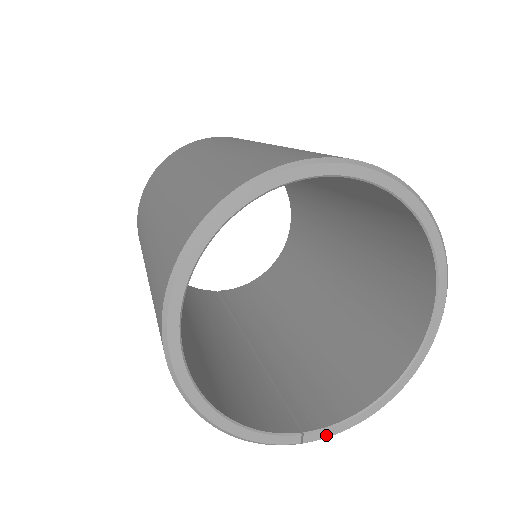
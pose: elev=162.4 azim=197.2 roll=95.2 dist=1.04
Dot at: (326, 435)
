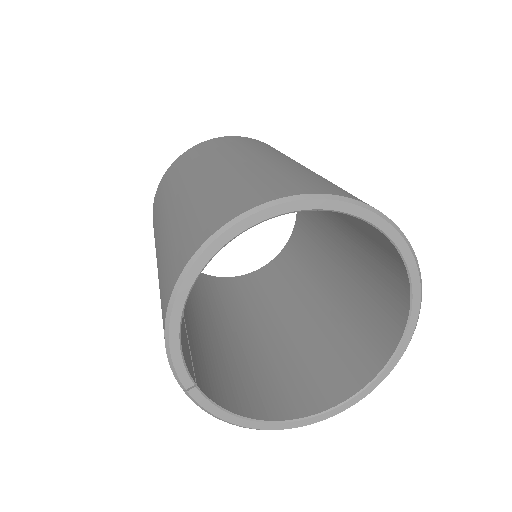
Dot at: (203, 404)
